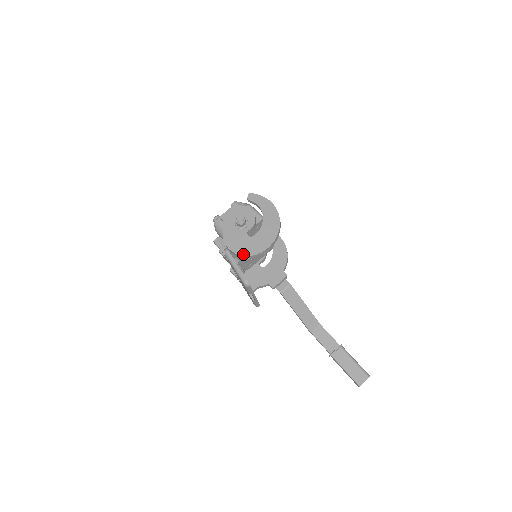
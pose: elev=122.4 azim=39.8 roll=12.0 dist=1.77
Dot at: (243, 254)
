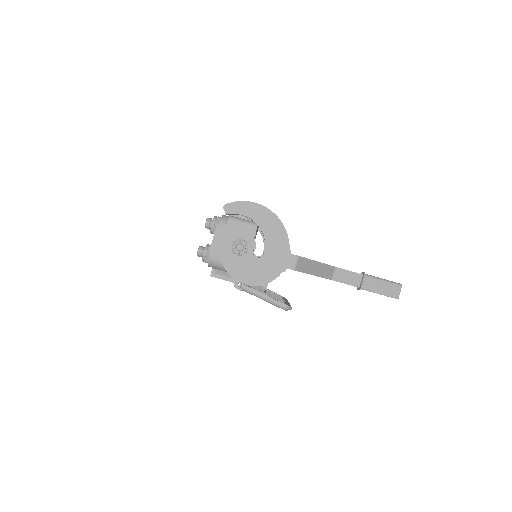
Dot at: (266, 282)
